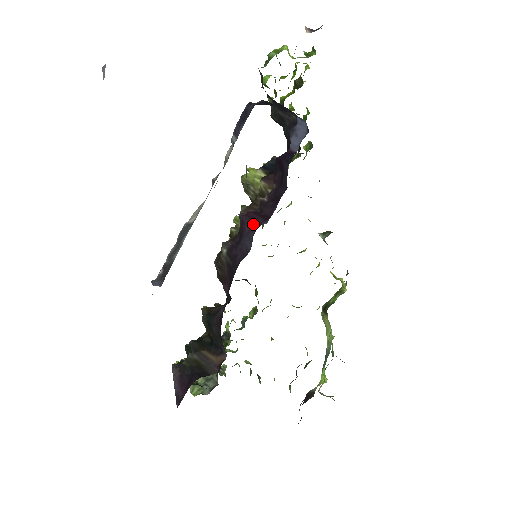
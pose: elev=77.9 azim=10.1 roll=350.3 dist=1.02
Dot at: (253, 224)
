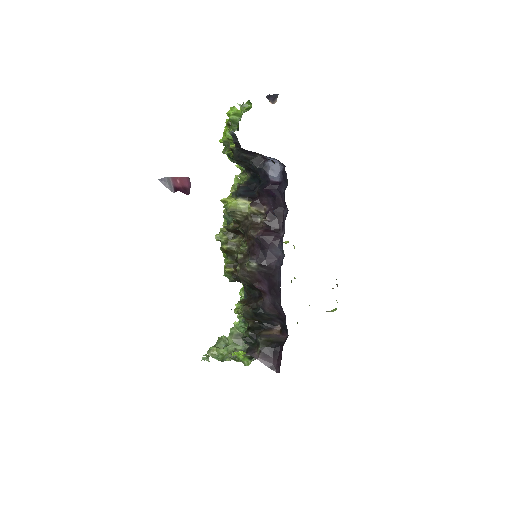
Dot at: (273, 239)
